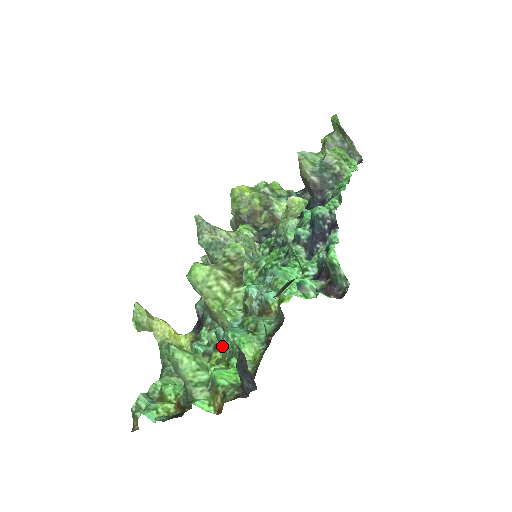
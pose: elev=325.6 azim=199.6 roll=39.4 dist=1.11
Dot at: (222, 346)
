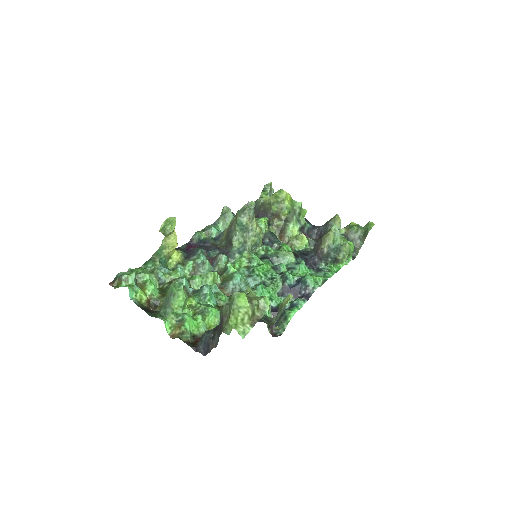
Dot at: (198, 297)
